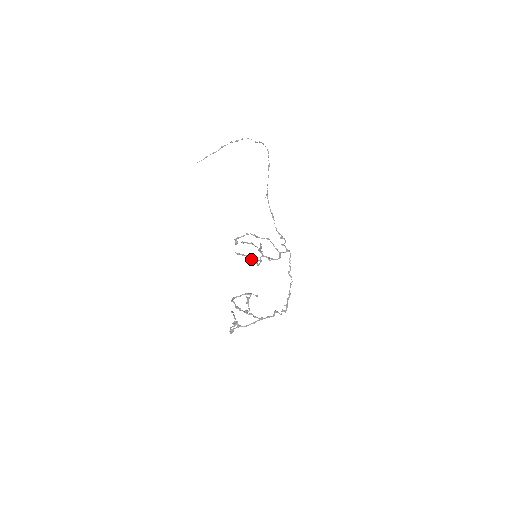
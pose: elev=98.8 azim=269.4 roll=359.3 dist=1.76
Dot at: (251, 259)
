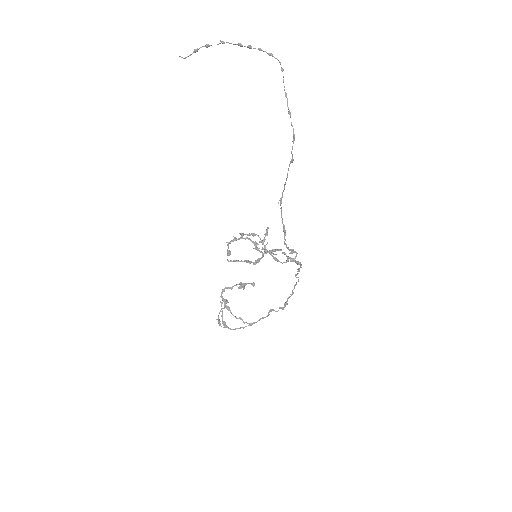
Dot at: (248, 261)
